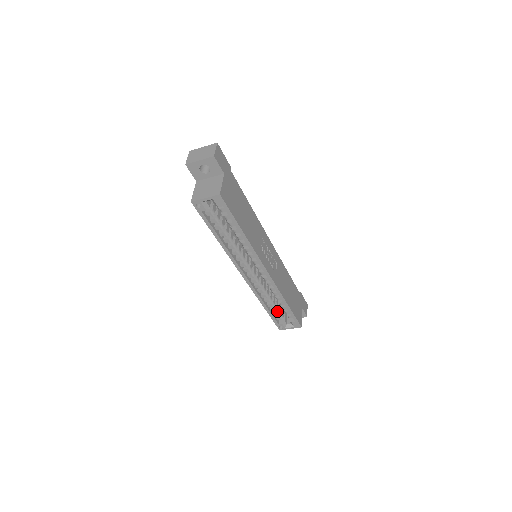
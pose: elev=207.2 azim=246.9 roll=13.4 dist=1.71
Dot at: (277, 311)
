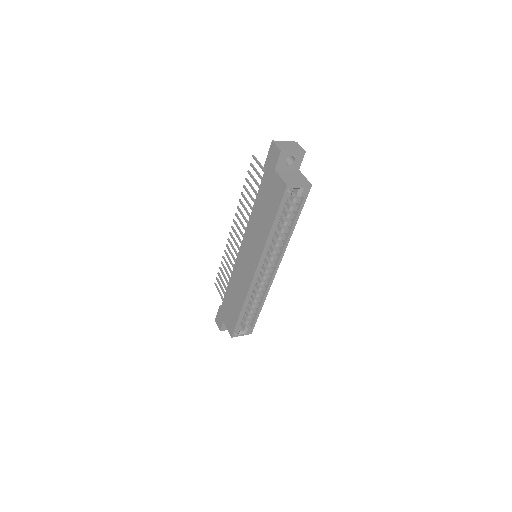
Dot at: (242, 316)
